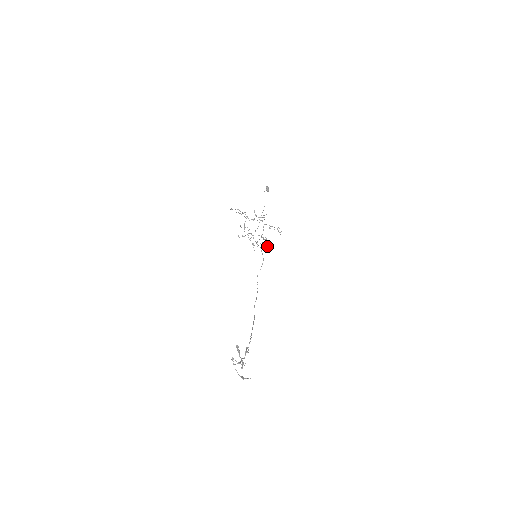
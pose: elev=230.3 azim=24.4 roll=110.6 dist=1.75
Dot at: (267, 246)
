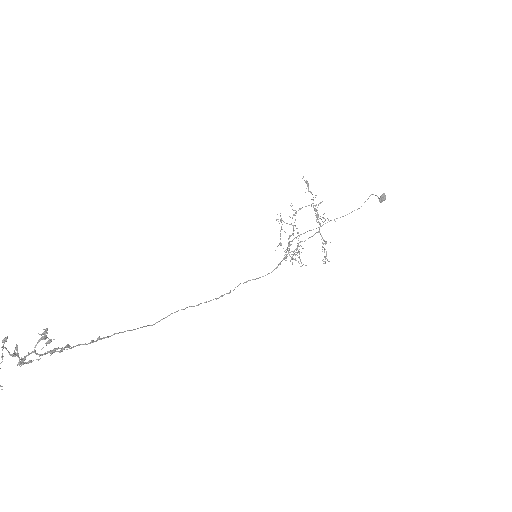
Dot at: occluded
